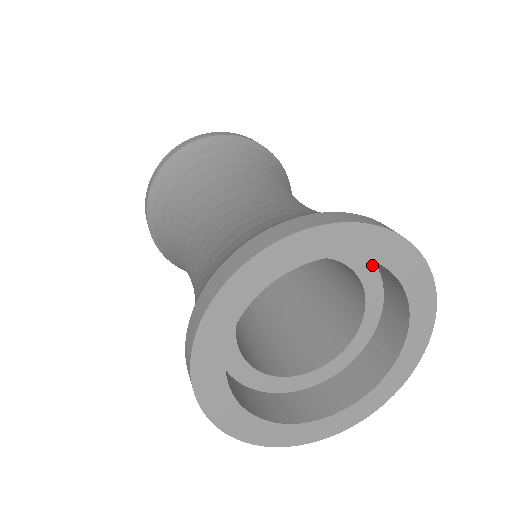
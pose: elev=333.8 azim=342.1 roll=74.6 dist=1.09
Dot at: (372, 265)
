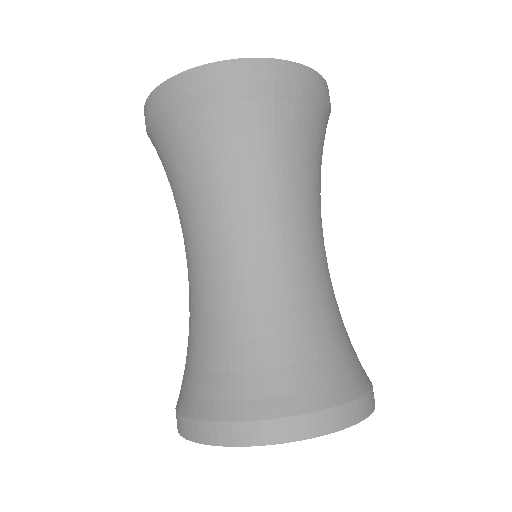
Dot at: occluded
